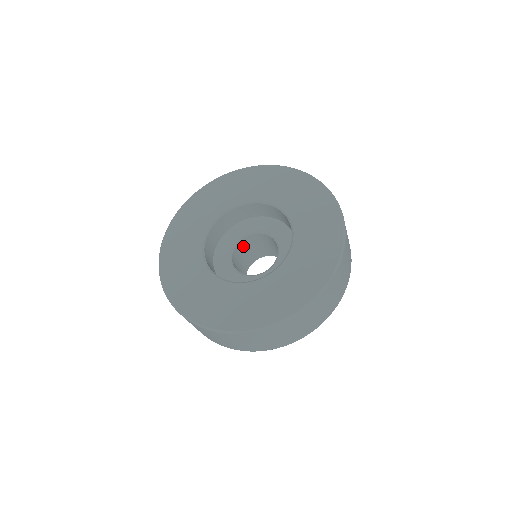
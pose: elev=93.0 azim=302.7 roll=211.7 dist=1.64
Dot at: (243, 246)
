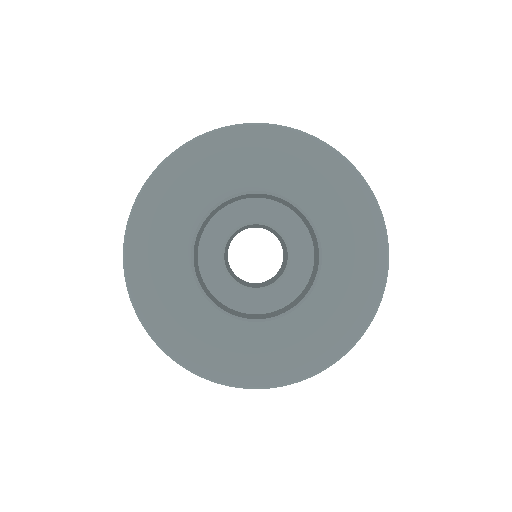
Dot at: occluded
